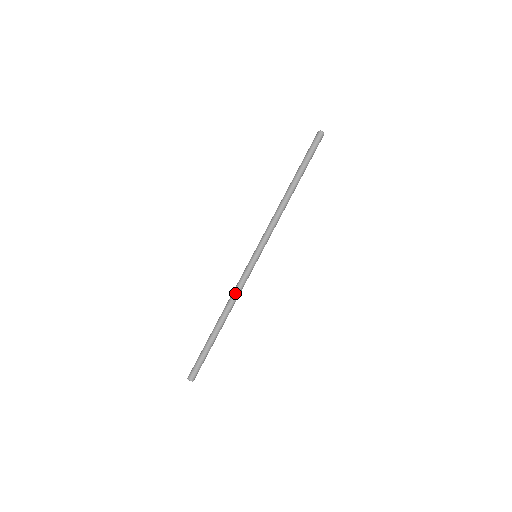
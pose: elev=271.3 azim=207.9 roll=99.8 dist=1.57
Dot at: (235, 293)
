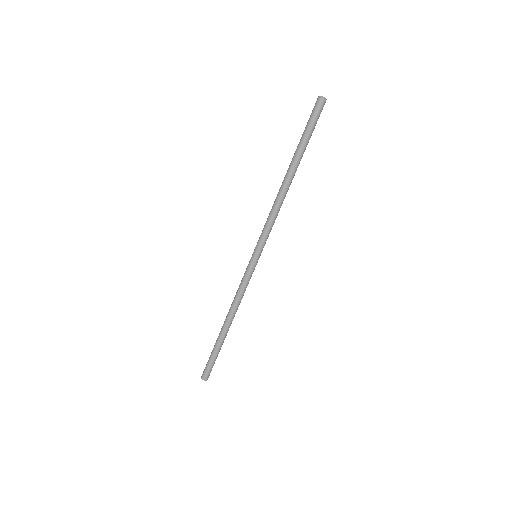
Dot at: (236, 296)
